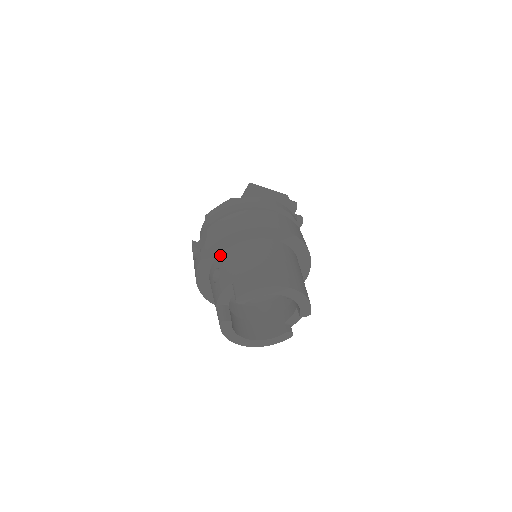
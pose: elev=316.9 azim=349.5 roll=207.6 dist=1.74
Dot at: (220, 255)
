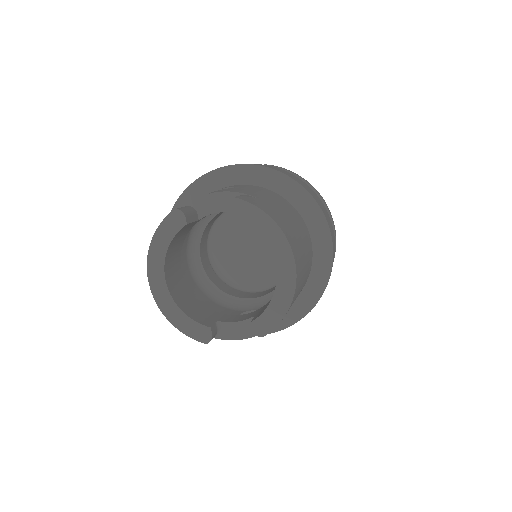
Dot at: (249, 184)
